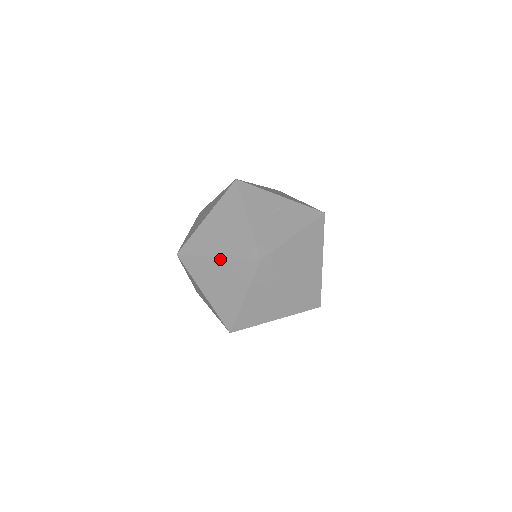
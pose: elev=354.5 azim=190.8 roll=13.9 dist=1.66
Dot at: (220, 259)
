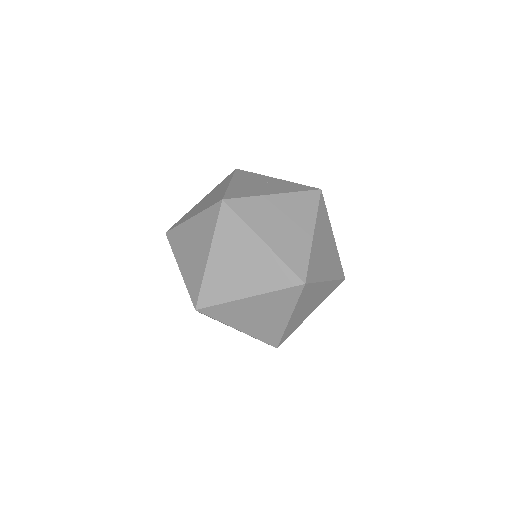
Dot at: (193, 218)
